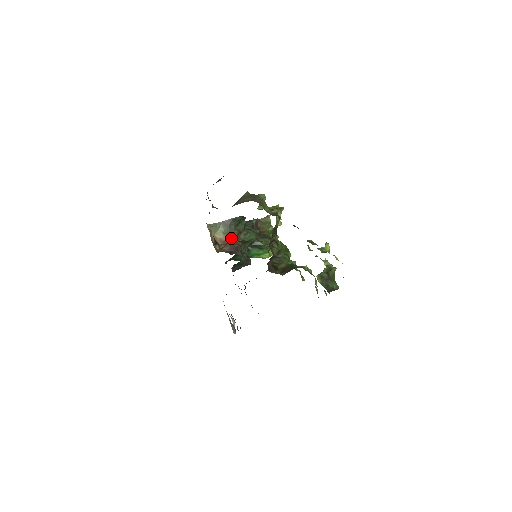
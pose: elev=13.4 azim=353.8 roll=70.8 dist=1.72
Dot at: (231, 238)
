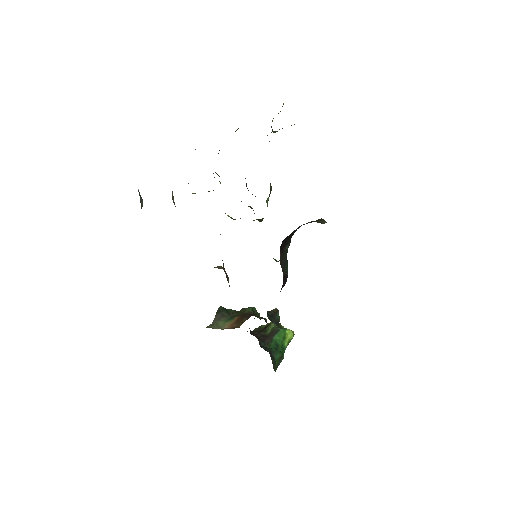
Dot at: (237, 317)
